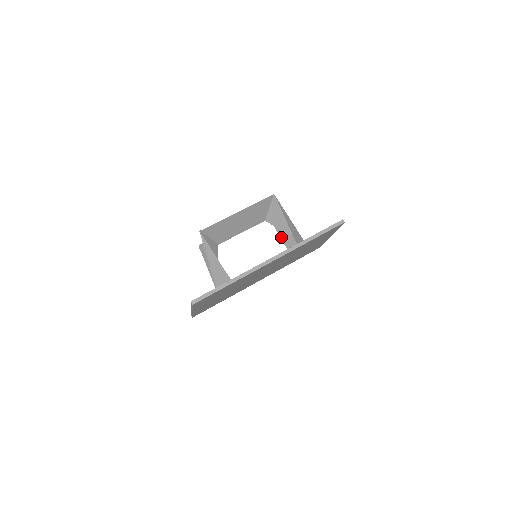
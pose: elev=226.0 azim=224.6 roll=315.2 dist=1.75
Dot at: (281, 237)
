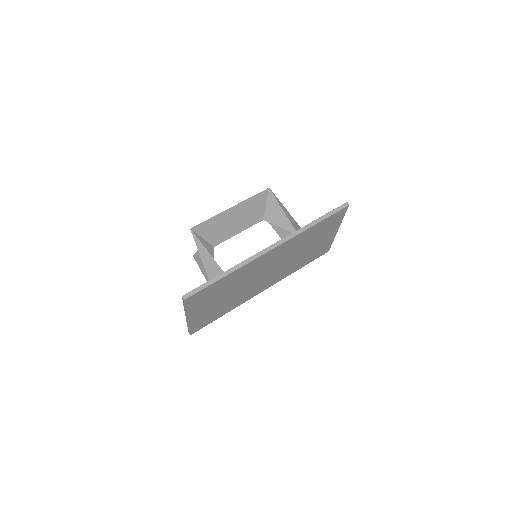
Dot at: occluded
